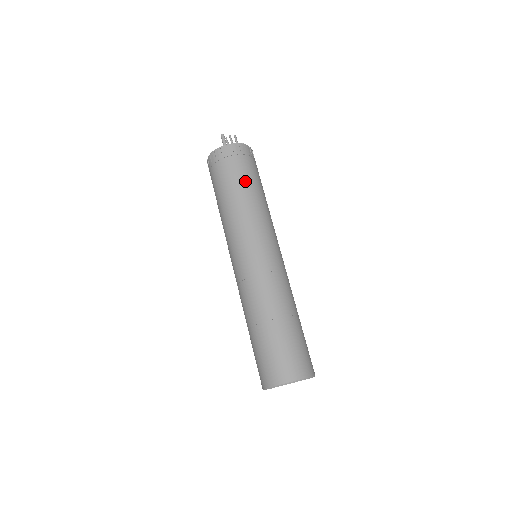
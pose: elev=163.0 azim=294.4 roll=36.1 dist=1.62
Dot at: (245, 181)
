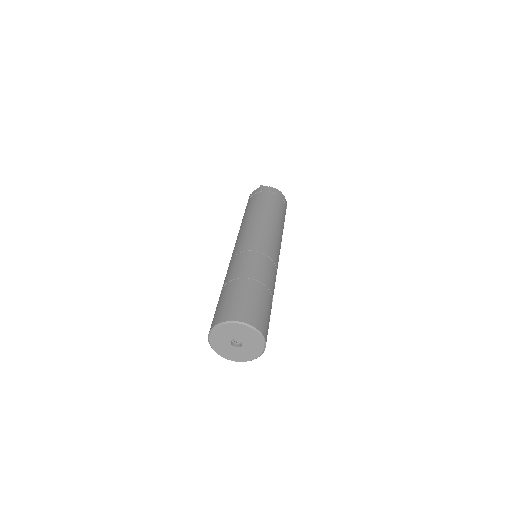
Dot at: (262, 203)
